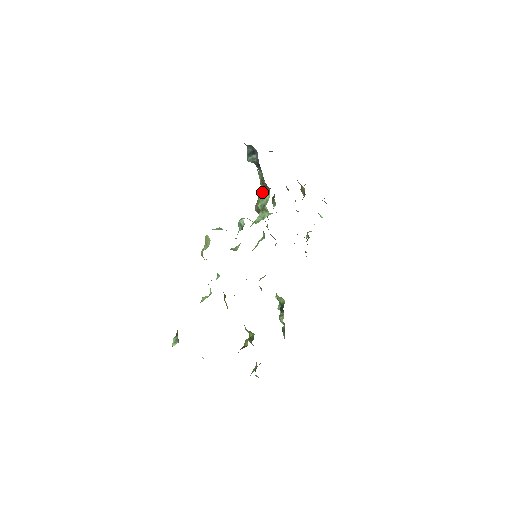
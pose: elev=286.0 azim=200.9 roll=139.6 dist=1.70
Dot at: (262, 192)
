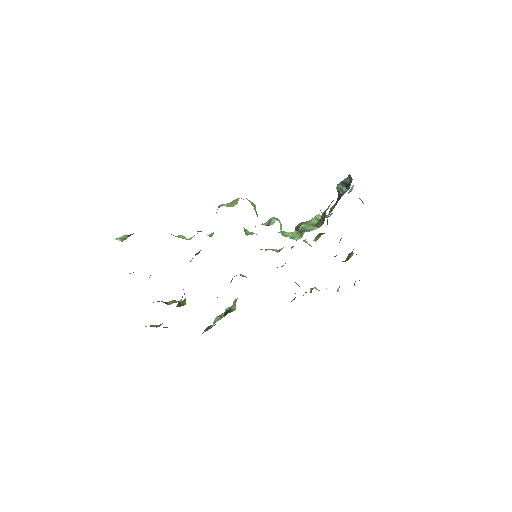
Dot at: (316, 220)
